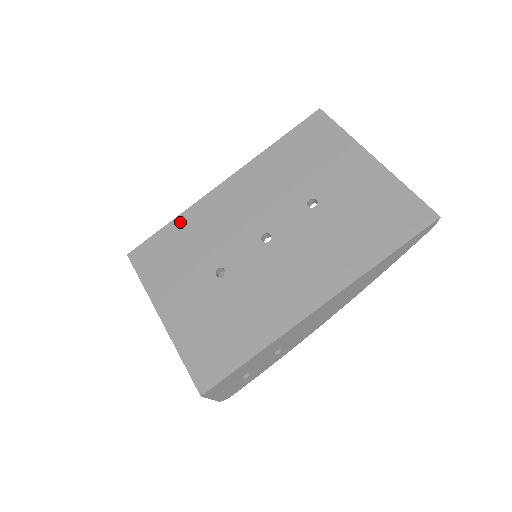
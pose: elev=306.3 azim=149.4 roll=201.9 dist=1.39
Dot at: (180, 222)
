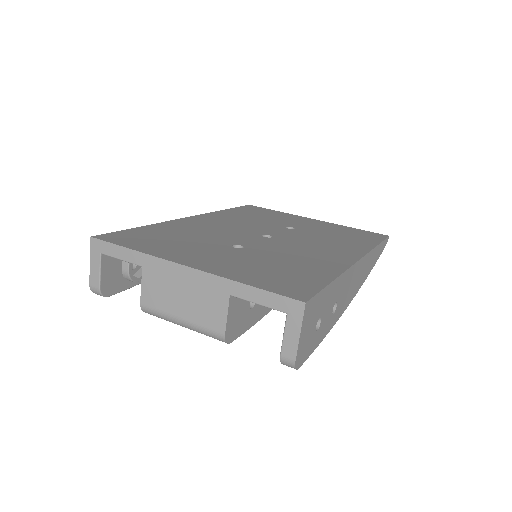
Dot at: (157, 227)
